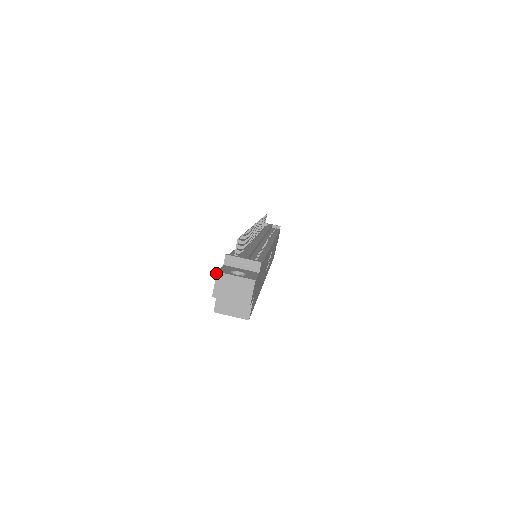
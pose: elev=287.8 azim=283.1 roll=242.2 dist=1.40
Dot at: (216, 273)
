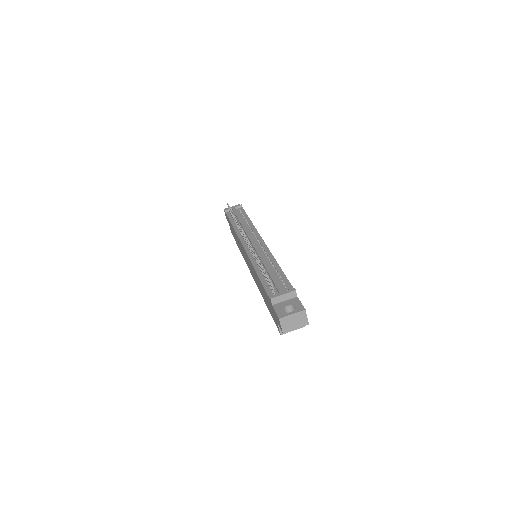
Dot at: (279, 320)
